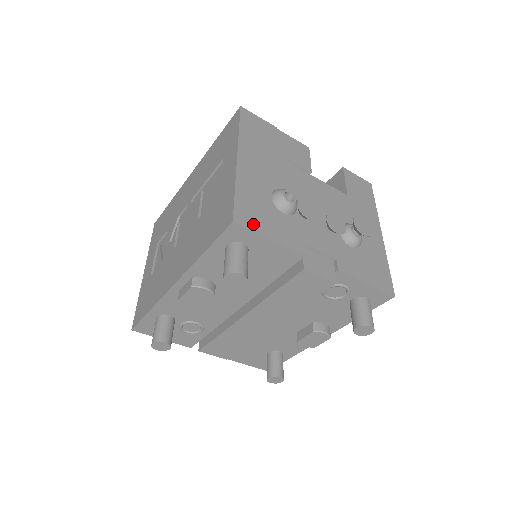
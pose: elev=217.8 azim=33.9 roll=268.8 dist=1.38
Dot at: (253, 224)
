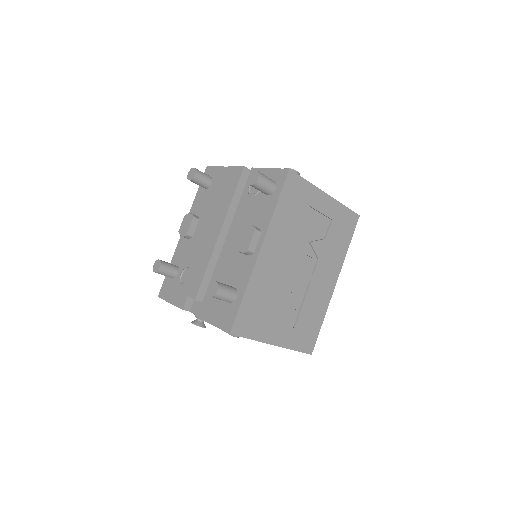
Dot at: occluded
